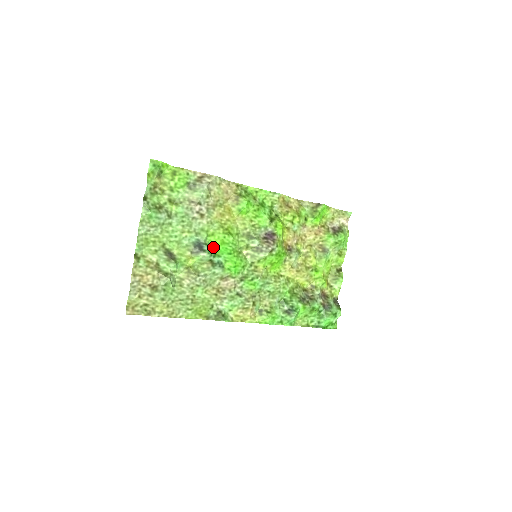
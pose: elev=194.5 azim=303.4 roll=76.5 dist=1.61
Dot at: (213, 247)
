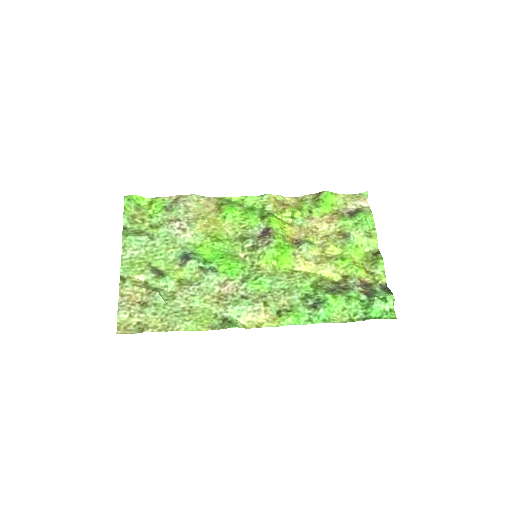
Dot at: (203, 256)
